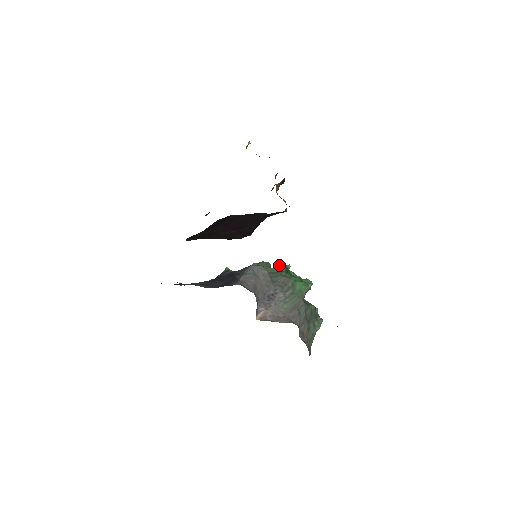
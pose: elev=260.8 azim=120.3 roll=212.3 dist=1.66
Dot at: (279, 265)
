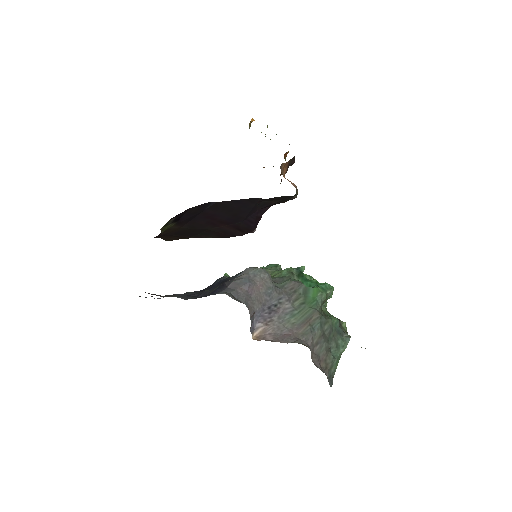
Dot at: (290, 267)
